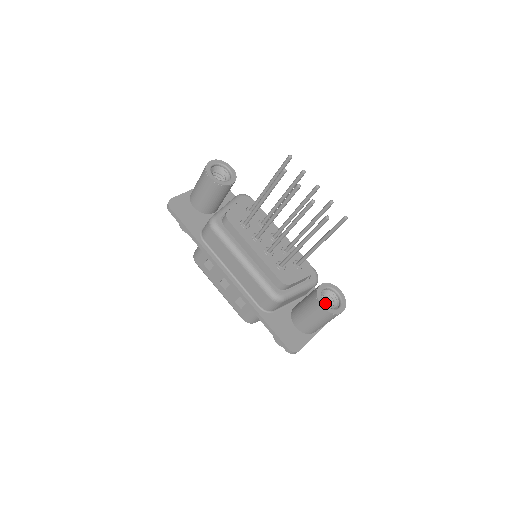
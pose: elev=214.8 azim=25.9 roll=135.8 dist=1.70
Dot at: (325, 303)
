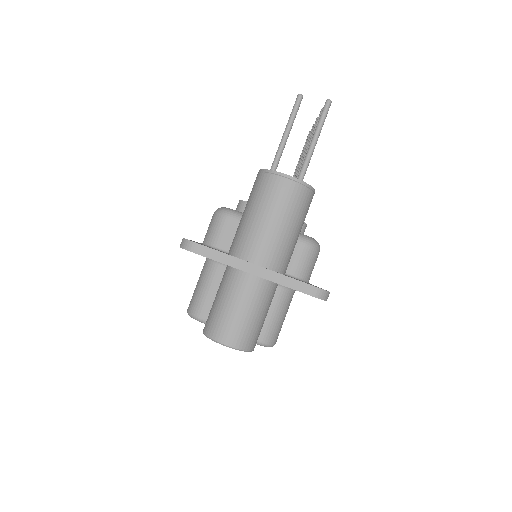
Dot at: occluded
